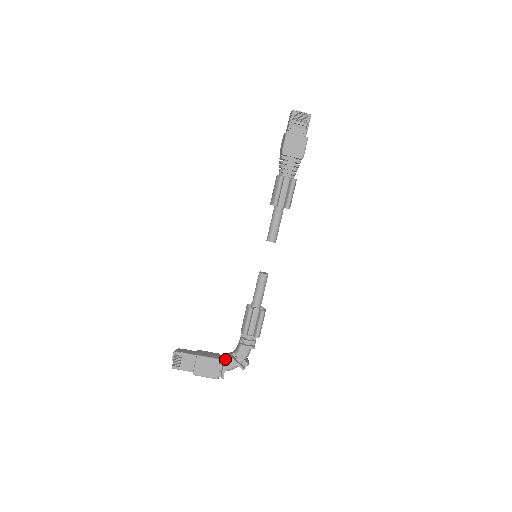
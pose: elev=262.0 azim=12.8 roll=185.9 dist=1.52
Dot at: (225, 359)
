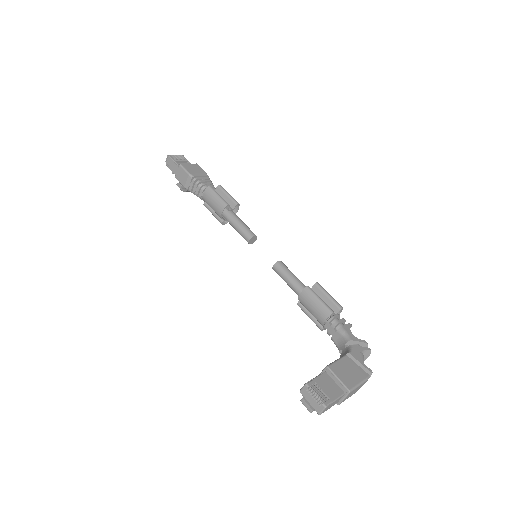
Dot at: (348, 351)
